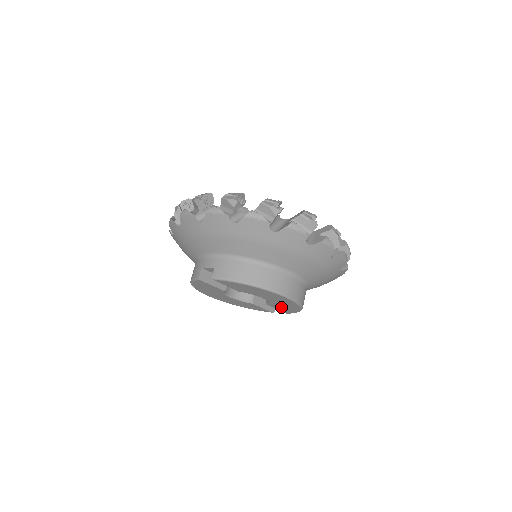
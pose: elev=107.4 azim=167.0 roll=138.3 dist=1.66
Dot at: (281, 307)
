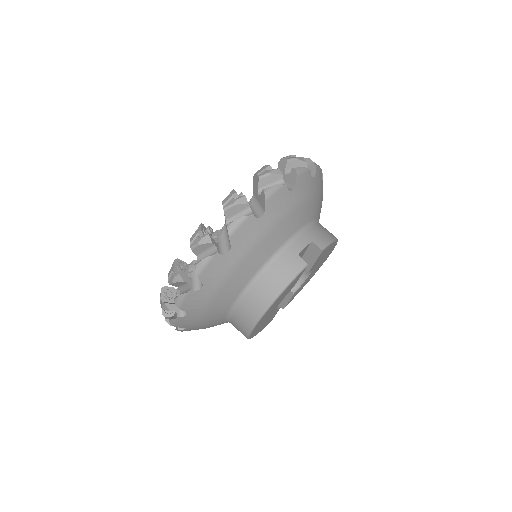
Dot at: (299, 289)
